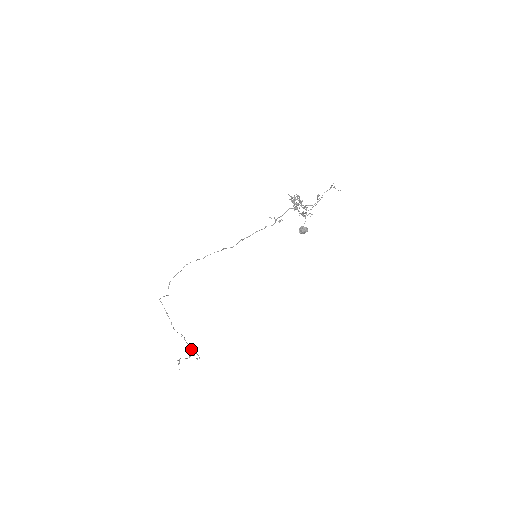
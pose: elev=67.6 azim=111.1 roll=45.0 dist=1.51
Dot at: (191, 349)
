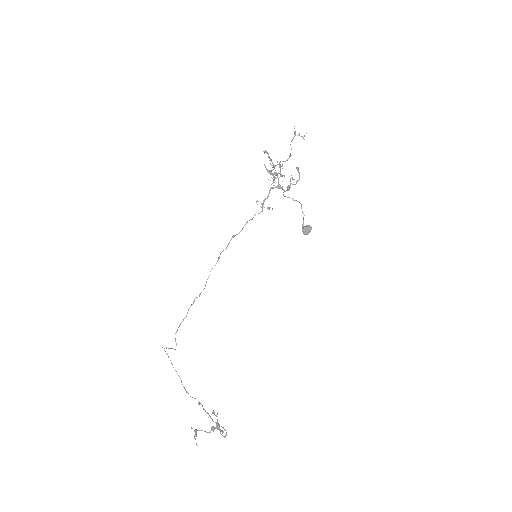
Dot at: occluded
